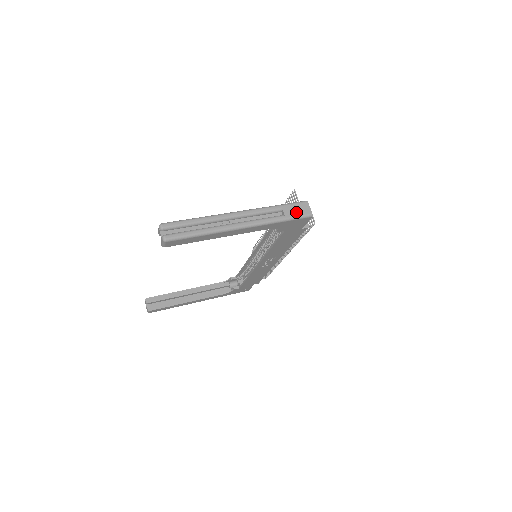
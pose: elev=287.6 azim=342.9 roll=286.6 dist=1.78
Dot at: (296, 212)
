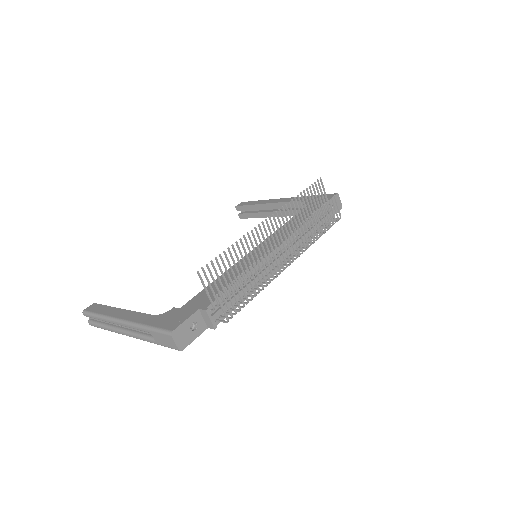
Dot at: (163, 342)
